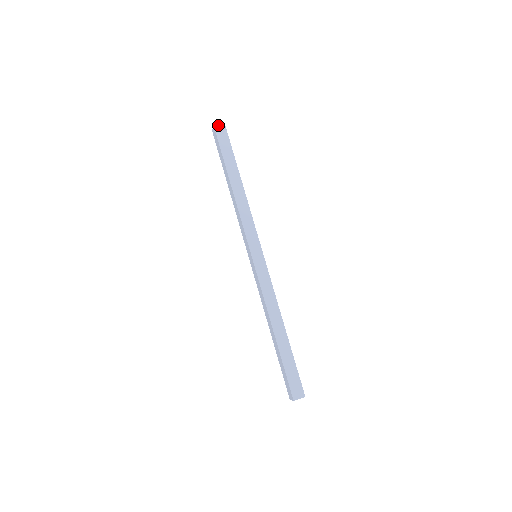
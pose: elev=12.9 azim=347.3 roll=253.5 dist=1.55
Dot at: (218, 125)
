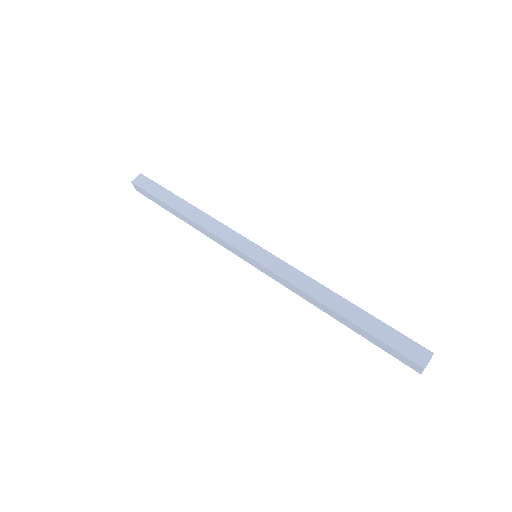
Dot at: (135, 179)
